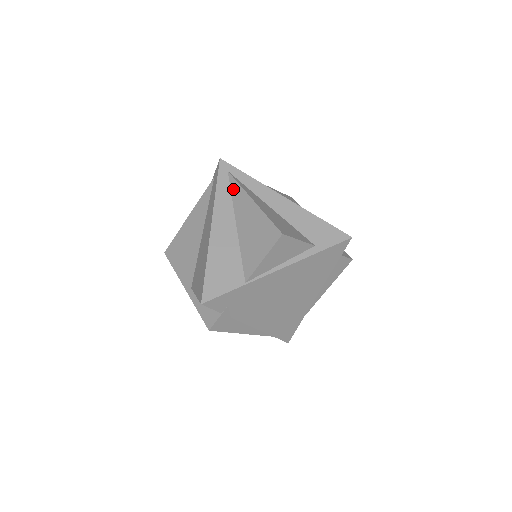
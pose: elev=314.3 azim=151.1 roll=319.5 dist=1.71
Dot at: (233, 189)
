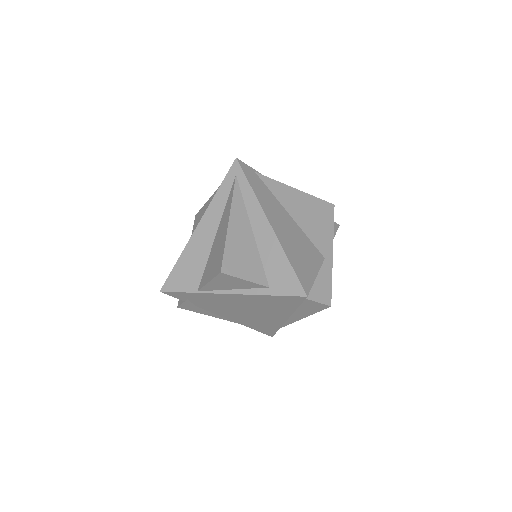
Dot at: (229, 197)
